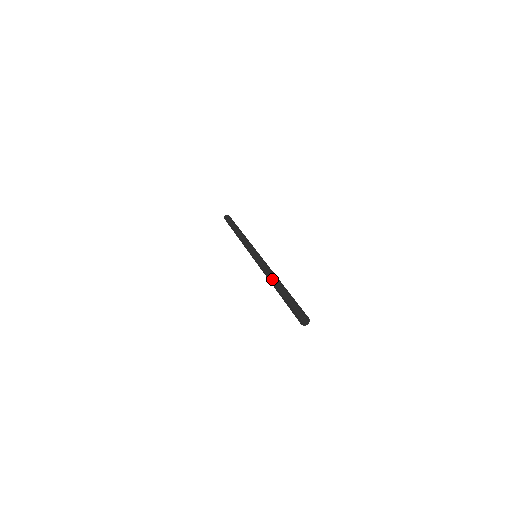
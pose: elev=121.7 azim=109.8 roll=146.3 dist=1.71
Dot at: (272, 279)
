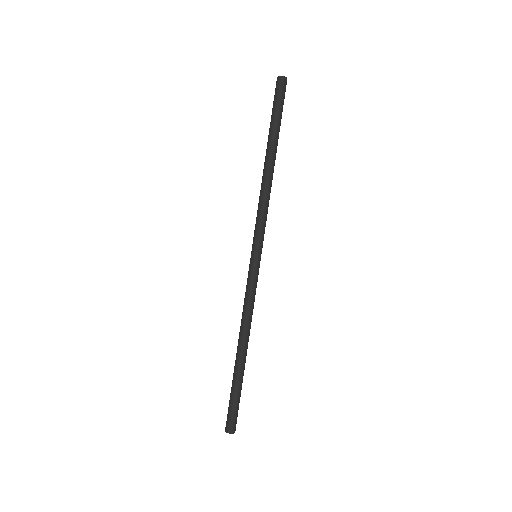
Dot at: (240, 338)
